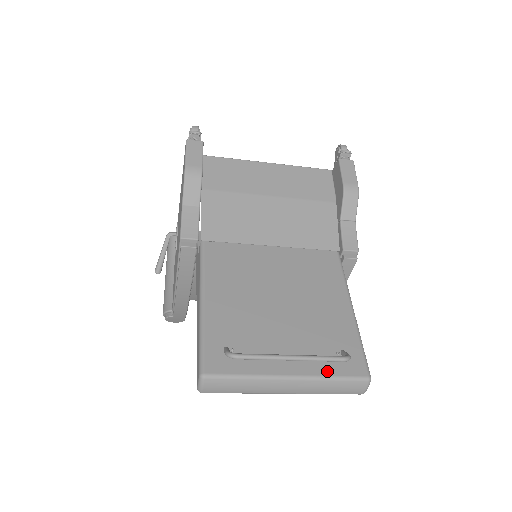
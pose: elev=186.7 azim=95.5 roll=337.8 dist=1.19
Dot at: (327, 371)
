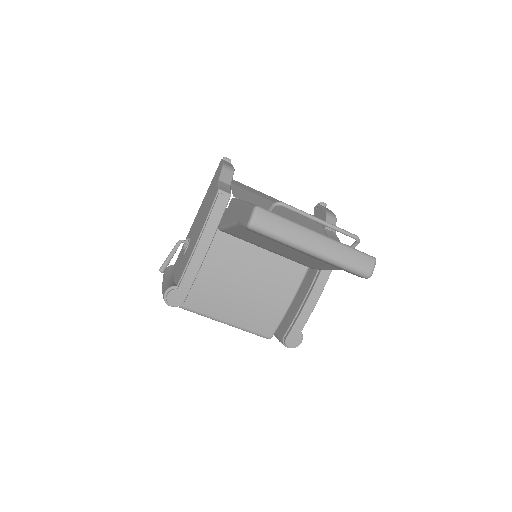
Dot at: (344, 244)
